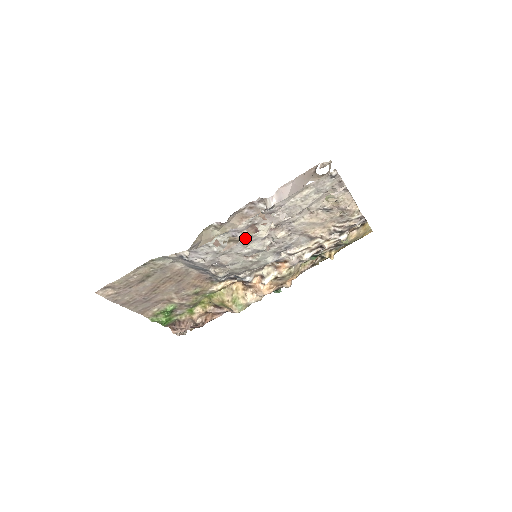
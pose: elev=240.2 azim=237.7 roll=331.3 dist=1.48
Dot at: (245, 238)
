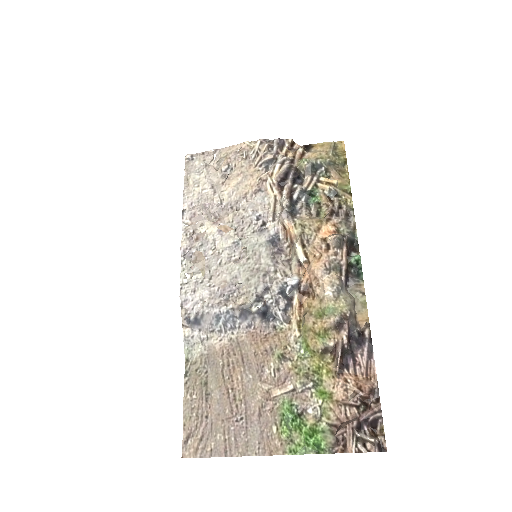
Dot at: (203, 248)
